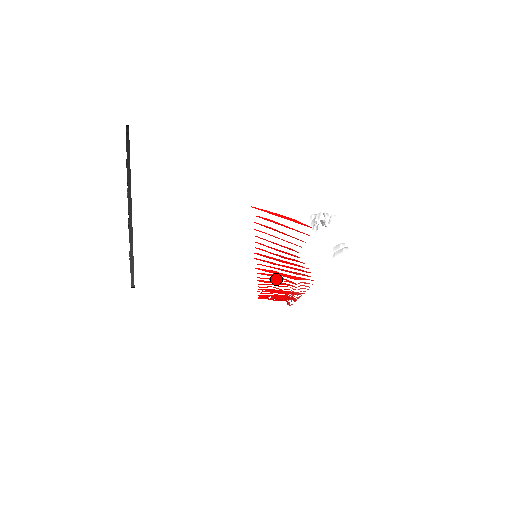
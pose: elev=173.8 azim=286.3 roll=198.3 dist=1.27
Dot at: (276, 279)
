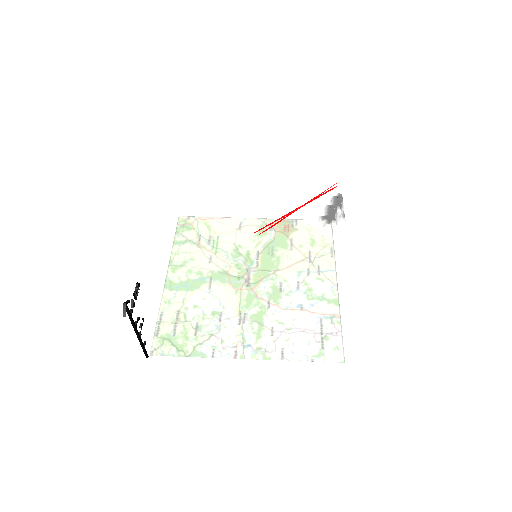
Dot at: occluded
